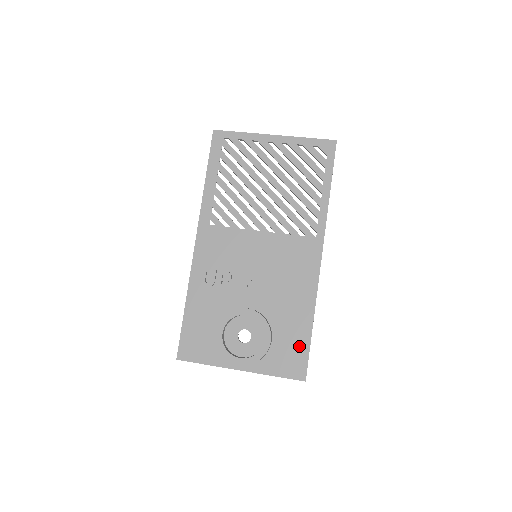
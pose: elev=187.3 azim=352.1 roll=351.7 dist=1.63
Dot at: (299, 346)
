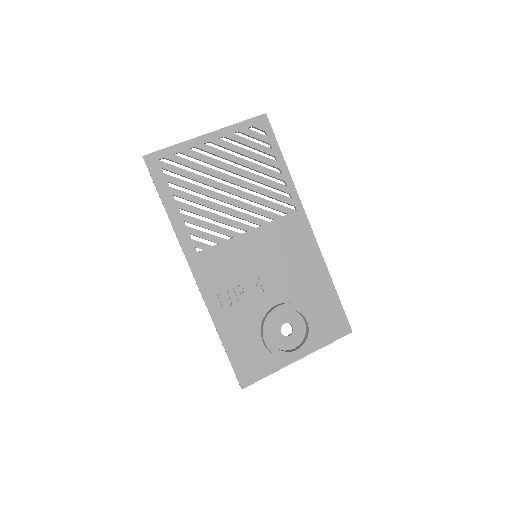
Dot at: (333, 308)
